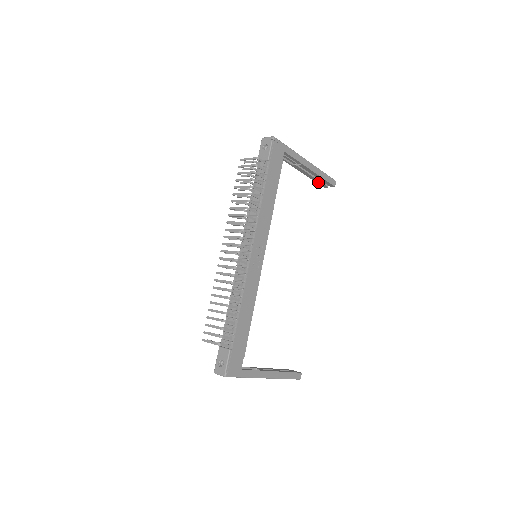
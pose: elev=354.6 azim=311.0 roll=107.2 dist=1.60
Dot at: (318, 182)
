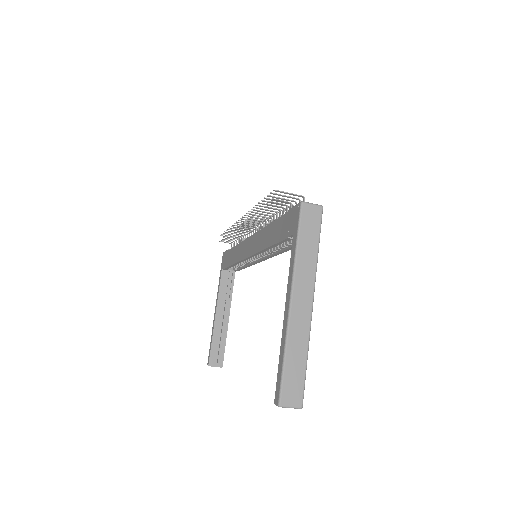
Dot at: (213, 349)
